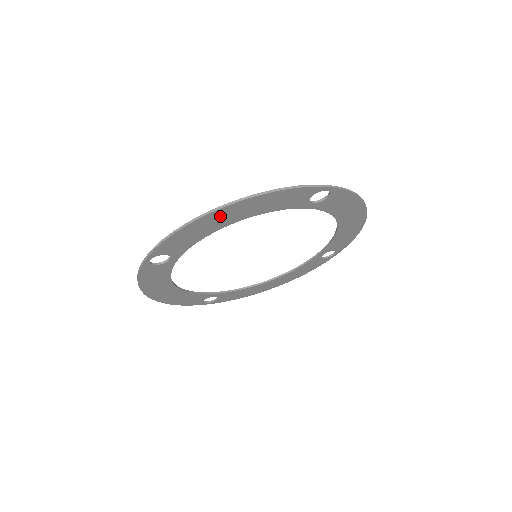
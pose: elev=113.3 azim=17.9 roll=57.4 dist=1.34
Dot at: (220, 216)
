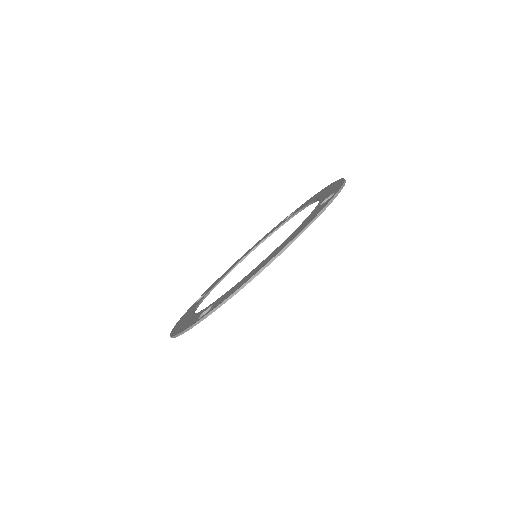
Dot at: occluded
